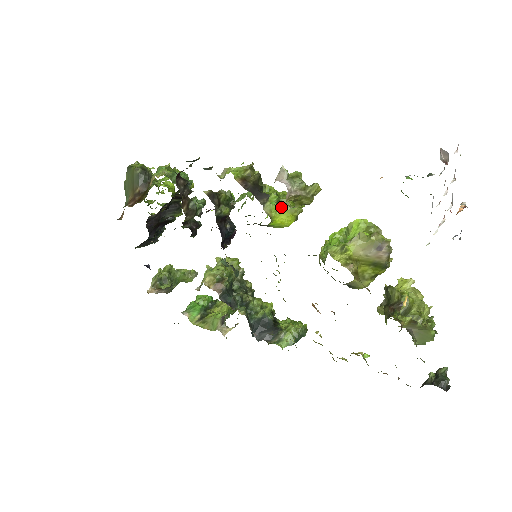
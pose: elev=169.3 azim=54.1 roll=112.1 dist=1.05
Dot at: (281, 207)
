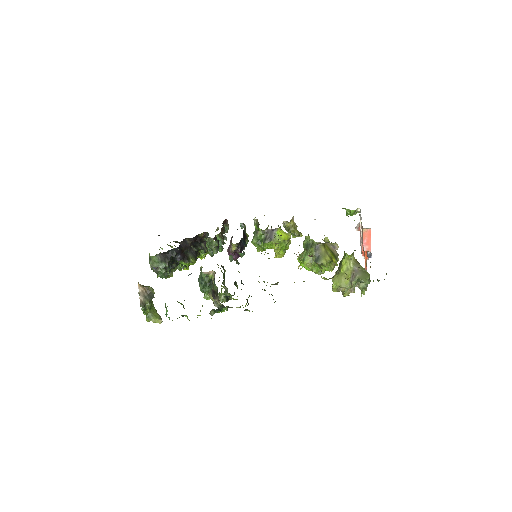
Dot at: (283, 231)
